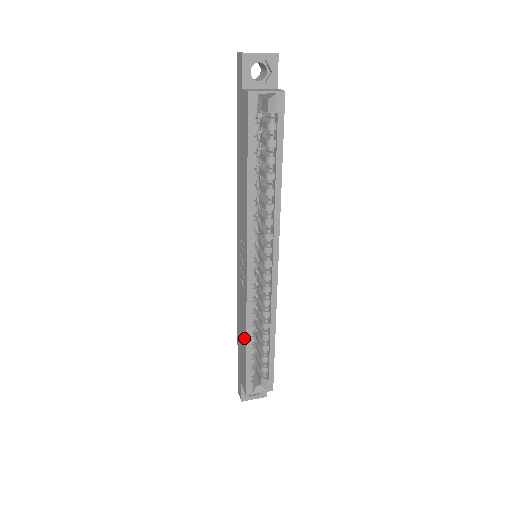
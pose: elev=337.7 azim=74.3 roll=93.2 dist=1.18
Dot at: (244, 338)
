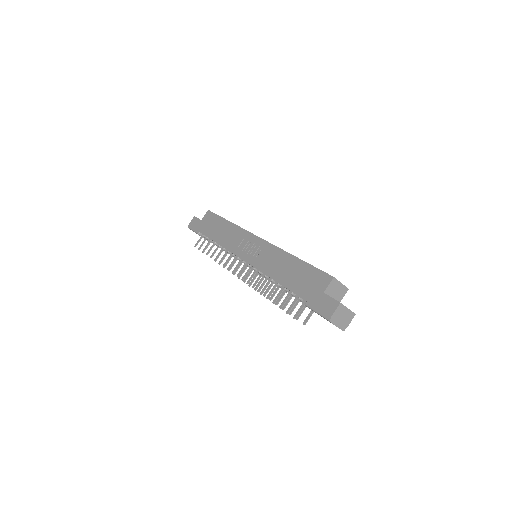
Dot at: (291, 261)
